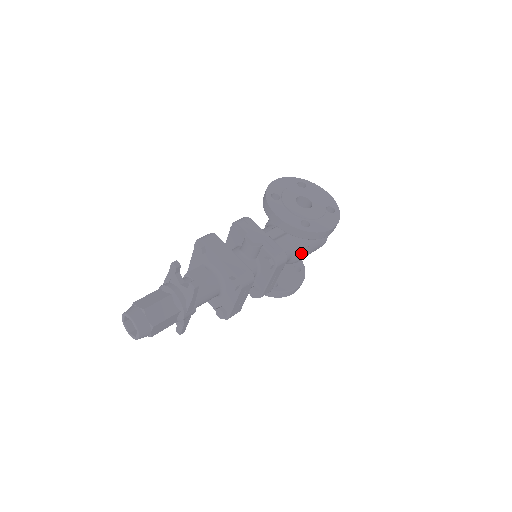
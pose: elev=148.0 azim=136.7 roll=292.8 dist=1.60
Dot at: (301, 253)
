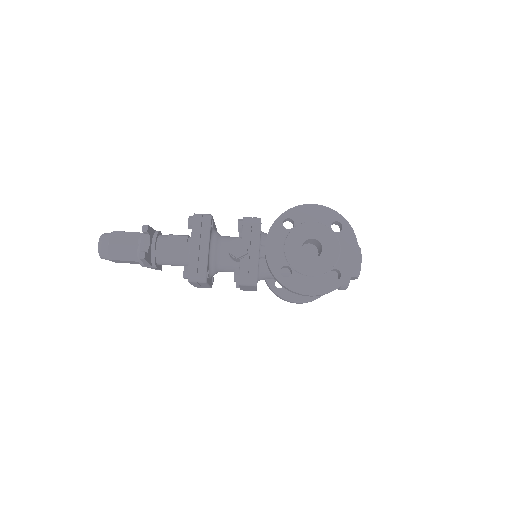
Dot at: occluded
